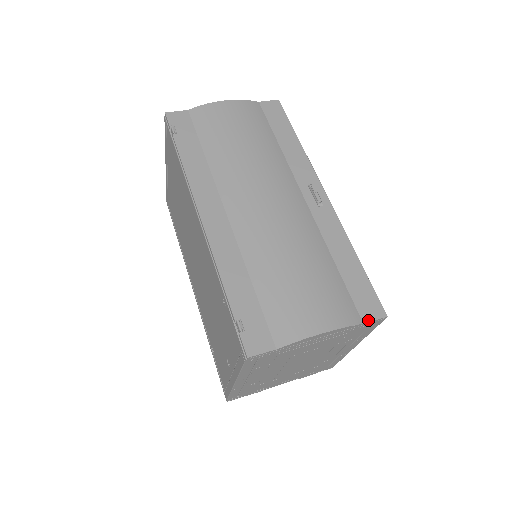
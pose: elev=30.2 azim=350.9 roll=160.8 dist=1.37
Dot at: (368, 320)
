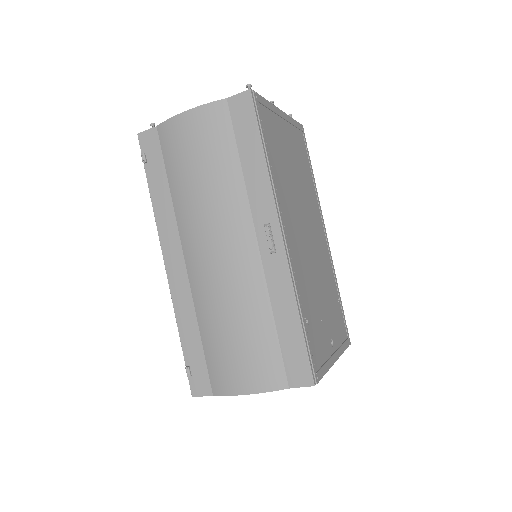
Dot at: (294, 386)
